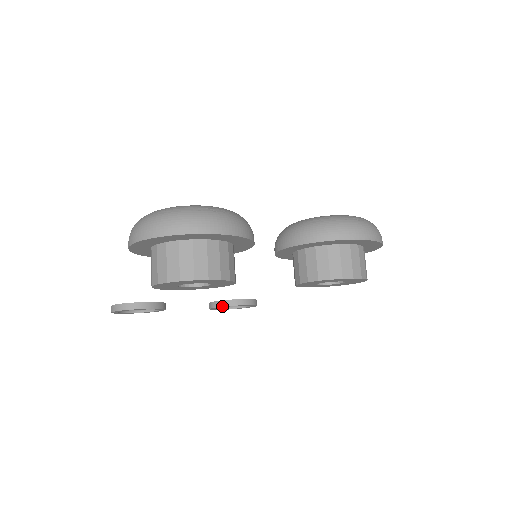
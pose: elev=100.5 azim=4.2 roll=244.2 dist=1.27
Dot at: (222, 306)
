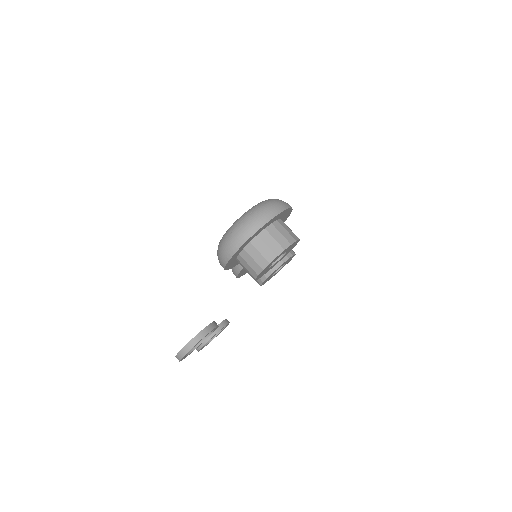
Dot at: (222, 328)
